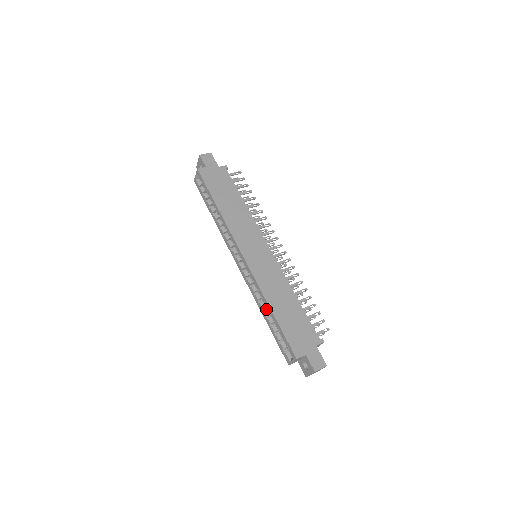
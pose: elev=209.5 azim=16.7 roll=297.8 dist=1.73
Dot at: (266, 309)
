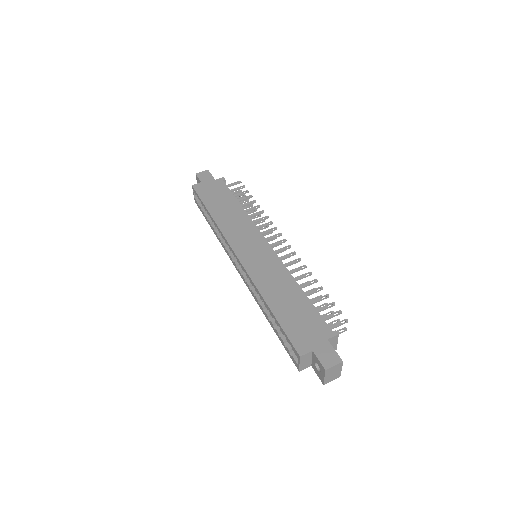
Dot at: occluded
